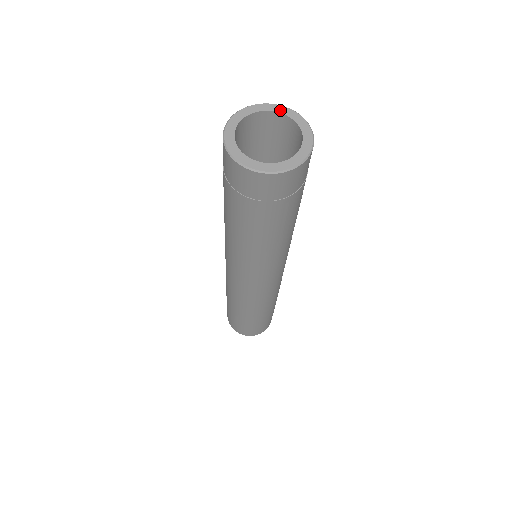
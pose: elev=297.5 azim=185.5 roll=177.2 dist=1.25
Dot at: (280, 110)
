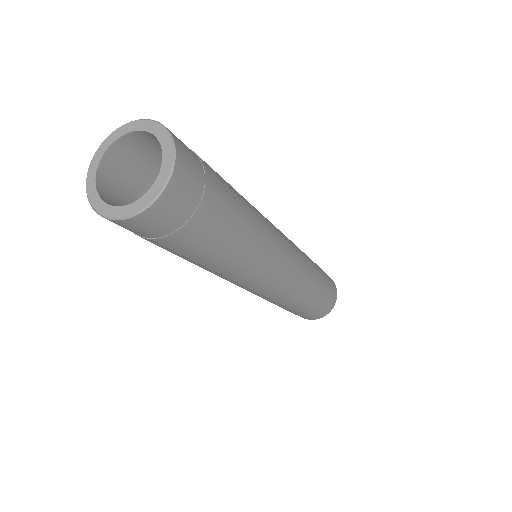
Dot at: (154, 130)
